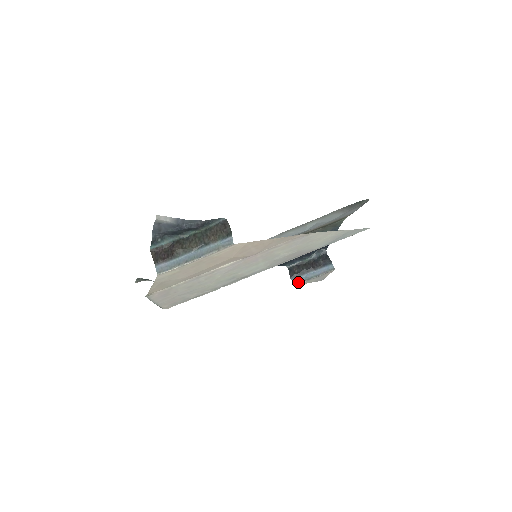
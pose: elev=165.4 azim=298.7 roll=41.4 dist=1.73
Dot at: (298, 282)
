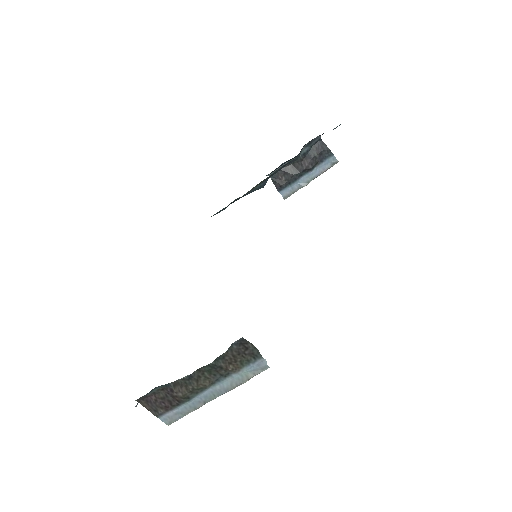
Dot at: (290, 193)
